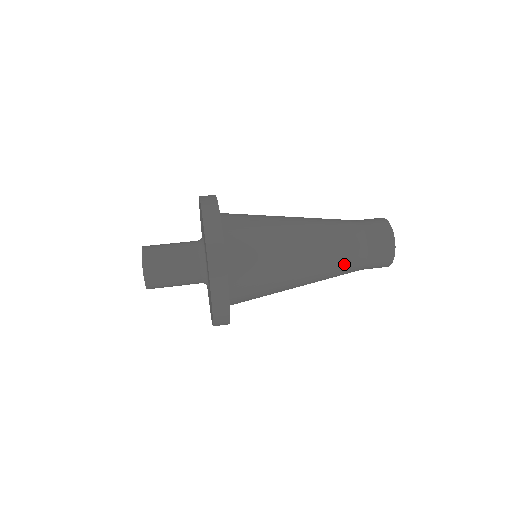
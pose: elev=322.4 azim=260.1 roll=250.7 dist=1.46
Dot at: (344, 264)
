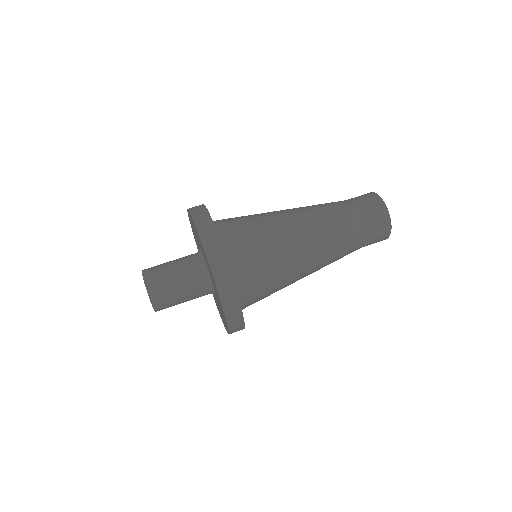
Dot at: occluded
